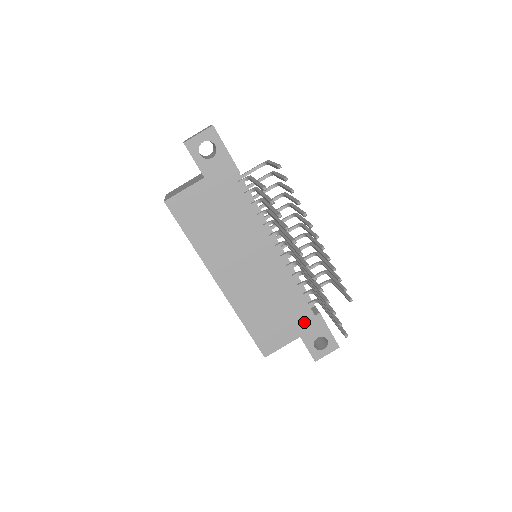
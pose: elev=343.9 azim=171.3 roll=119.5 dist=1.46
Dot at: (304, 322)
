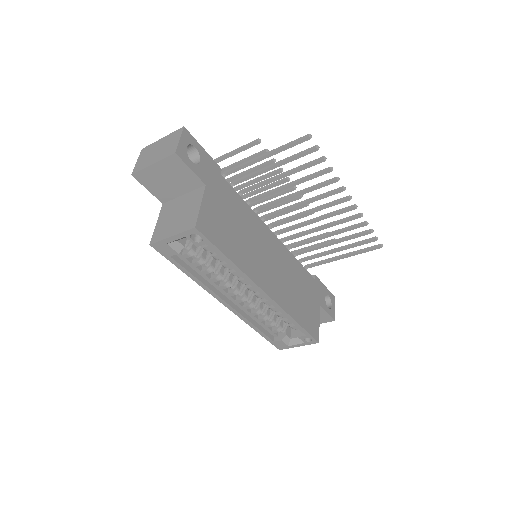
Dot at: (314, 290)
